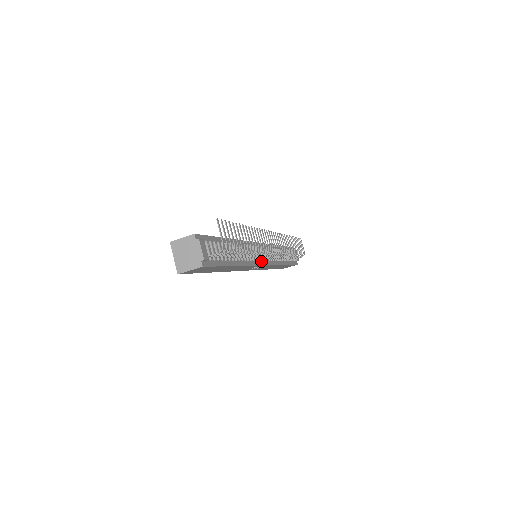
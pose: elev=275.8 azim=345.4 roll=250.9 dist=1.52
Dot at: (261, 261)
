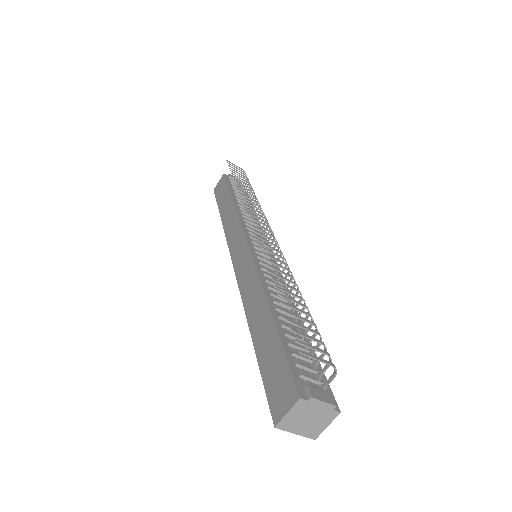
Dot at: occluded
